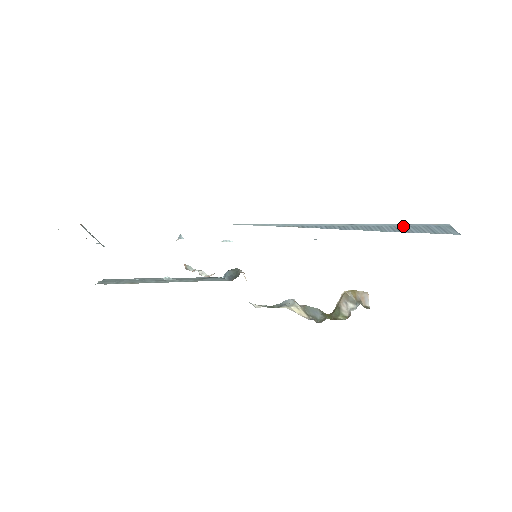
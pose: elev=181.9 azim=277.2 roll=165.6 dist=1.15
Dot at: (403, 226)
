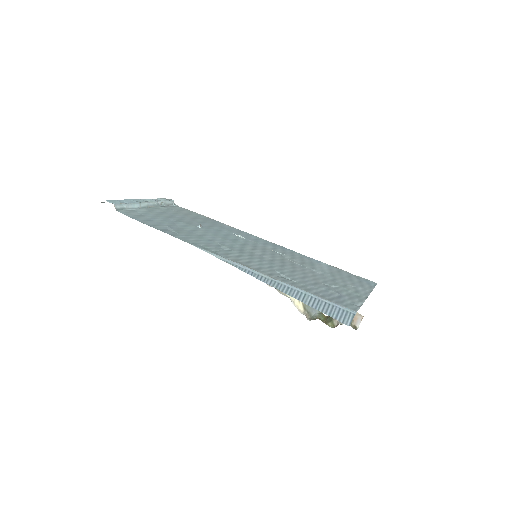
Dot at: (313, 297)
